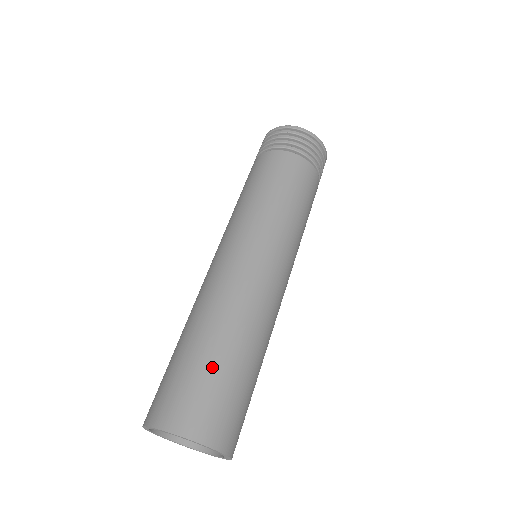
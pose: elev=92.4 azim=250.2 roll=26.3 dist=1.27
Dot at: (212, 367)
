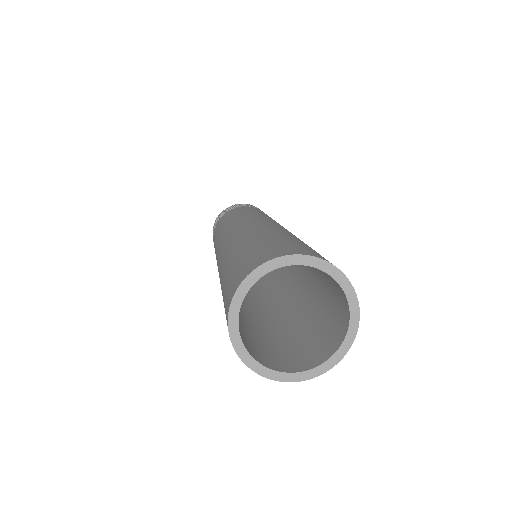
Dot at: (244, 250)
